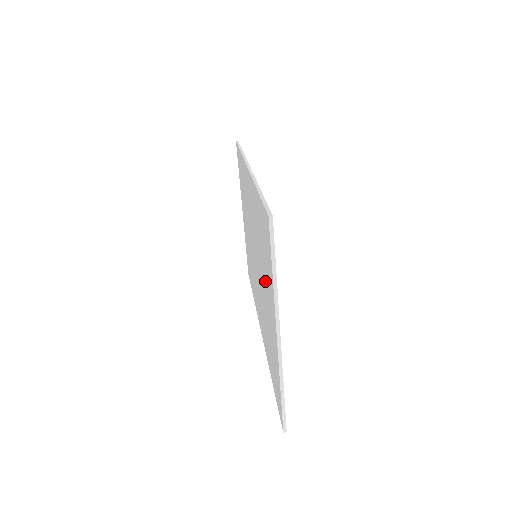
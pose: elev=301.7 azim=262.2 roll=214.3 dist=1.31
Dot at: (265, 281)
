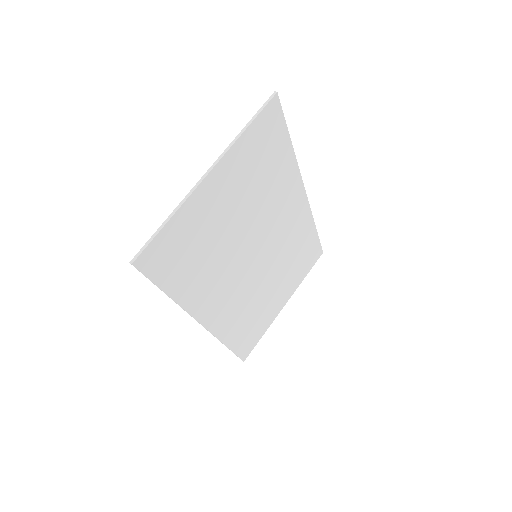
Dot at: (240, 192)
